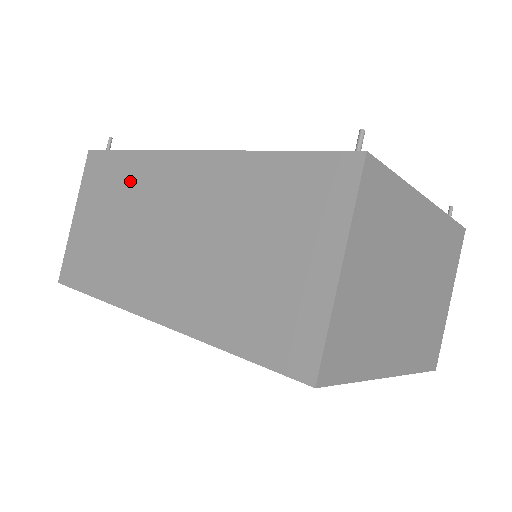
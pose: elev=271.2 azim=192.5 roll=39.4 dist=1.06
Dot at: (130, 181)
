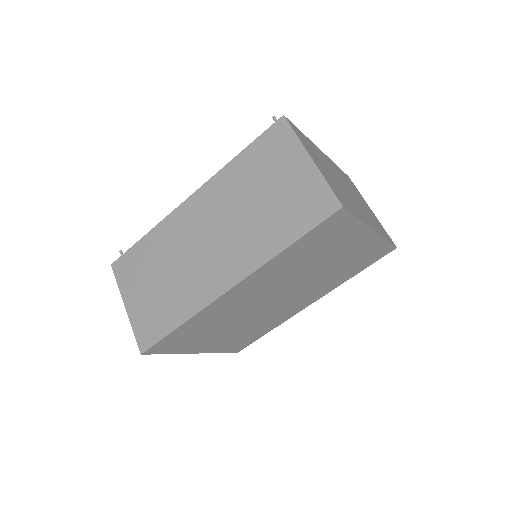
Dot at: (159, 246)
